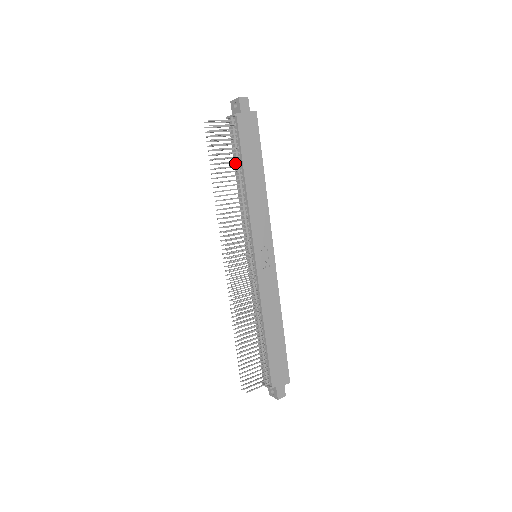
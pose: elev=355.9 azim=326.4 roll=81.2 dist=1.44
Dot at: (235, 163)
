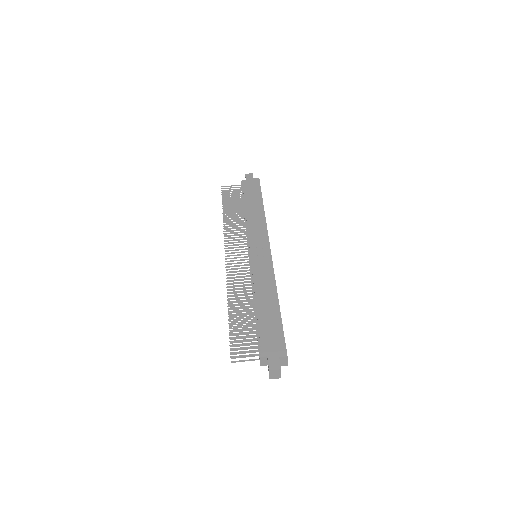
Dot at: occluded
